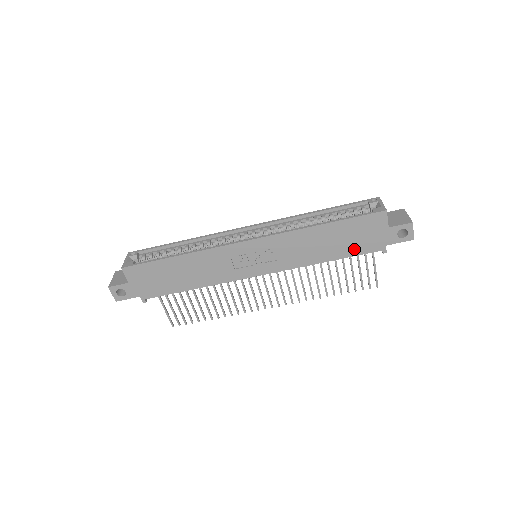
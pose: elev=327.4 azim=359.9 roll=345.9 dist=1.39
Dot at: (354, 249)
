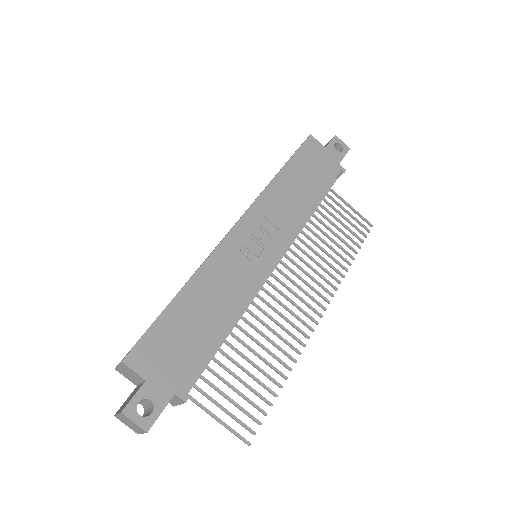
Dot at: (323, 181)
